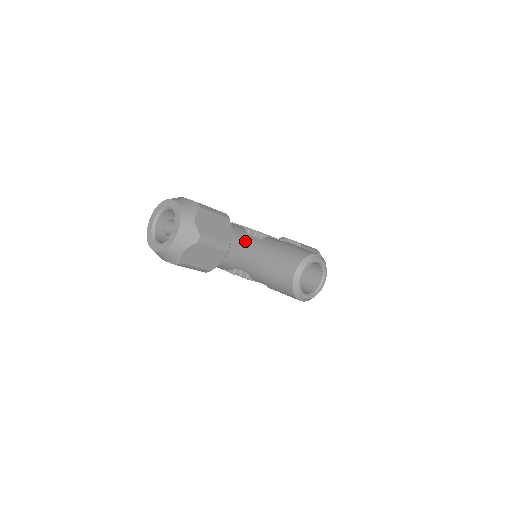
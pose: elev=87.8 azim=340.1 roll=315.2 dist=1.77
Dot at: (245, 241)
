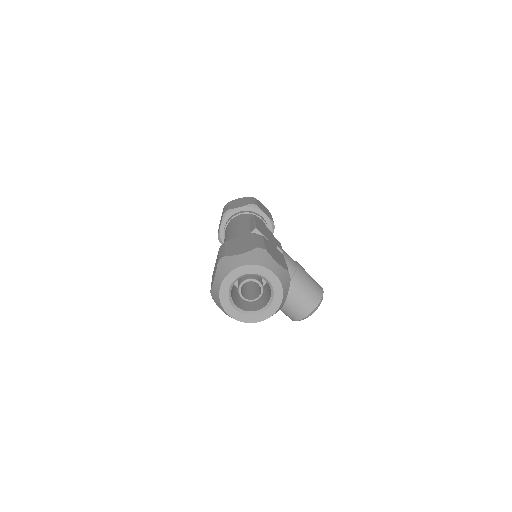
Dot at: occluded
